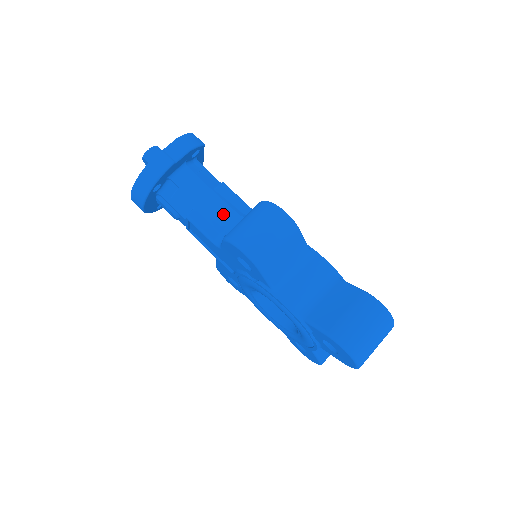
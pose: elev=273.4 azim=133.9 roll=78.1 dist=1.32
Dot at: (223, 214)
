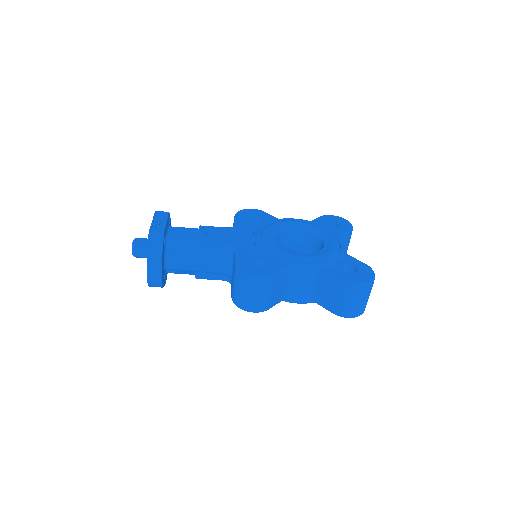
Dot at: (216, 266)
